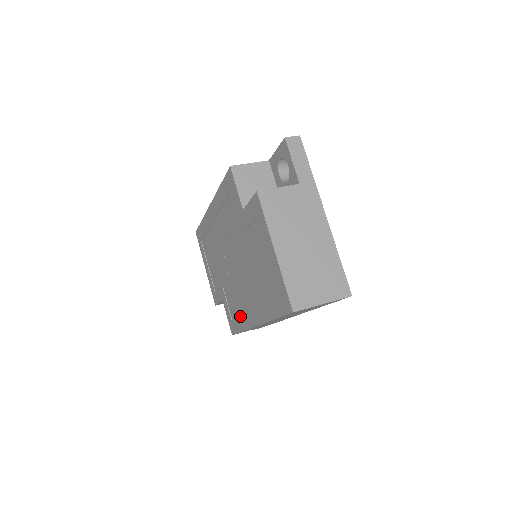
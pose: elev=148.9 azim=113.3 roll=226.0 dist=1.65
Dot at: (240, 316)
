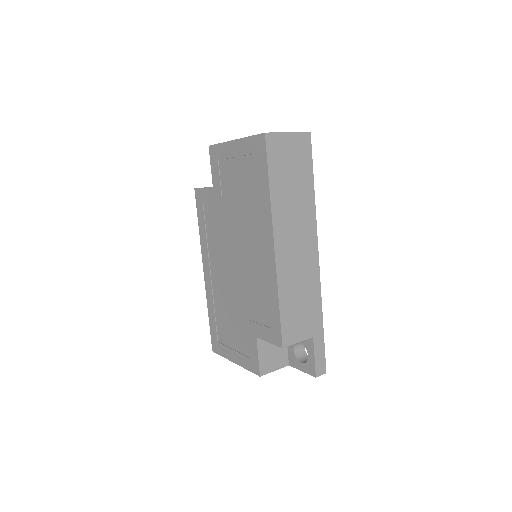
Dot at: (267, 288)
